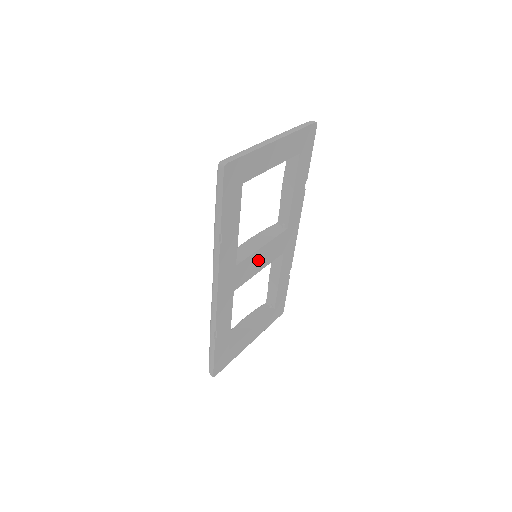
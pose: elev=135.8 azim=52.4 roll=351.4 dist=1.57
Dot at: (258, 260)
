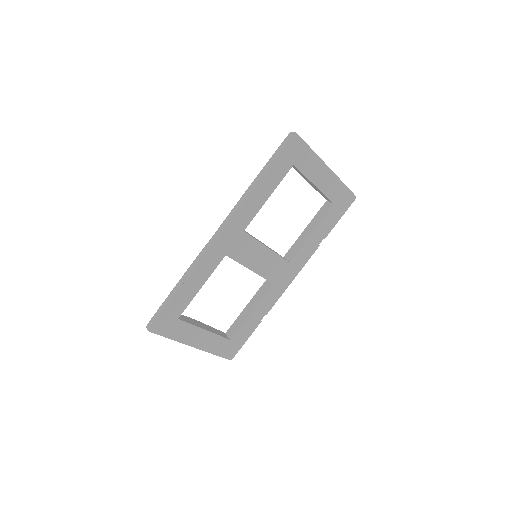
Dot at: (257, 256)
